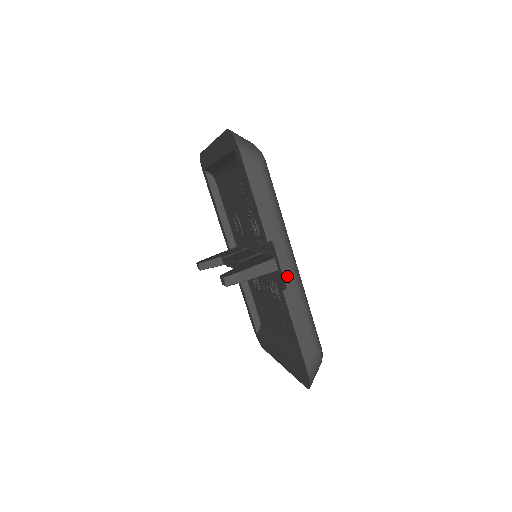
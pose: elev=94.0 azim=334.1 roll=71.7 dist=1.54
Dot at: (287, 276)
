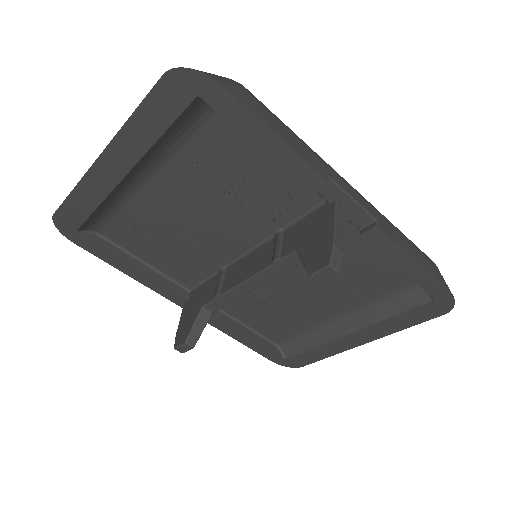
Dot at: (365, 206)
